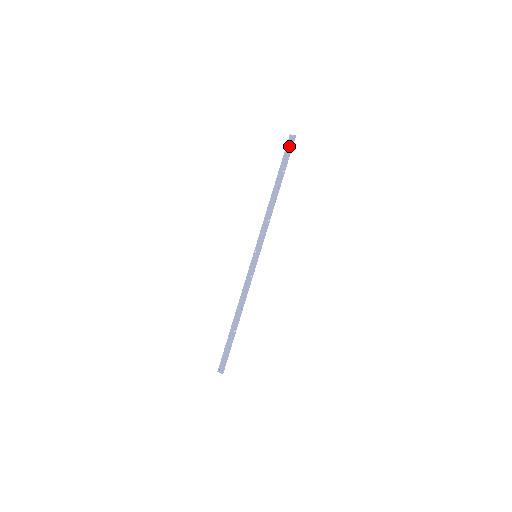
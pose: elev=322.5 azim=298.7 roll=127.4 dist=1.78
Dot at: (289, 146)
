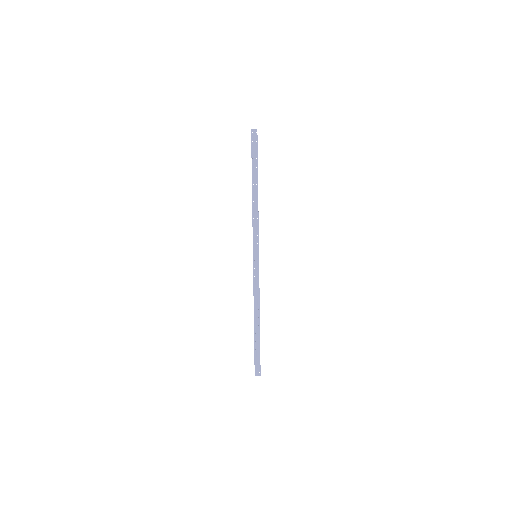
Dot at: (254, 141)
